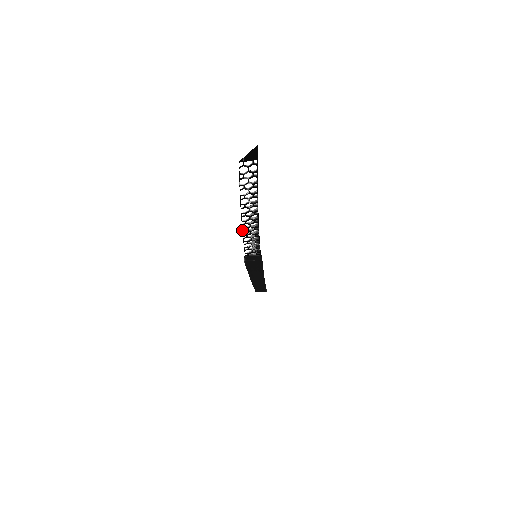
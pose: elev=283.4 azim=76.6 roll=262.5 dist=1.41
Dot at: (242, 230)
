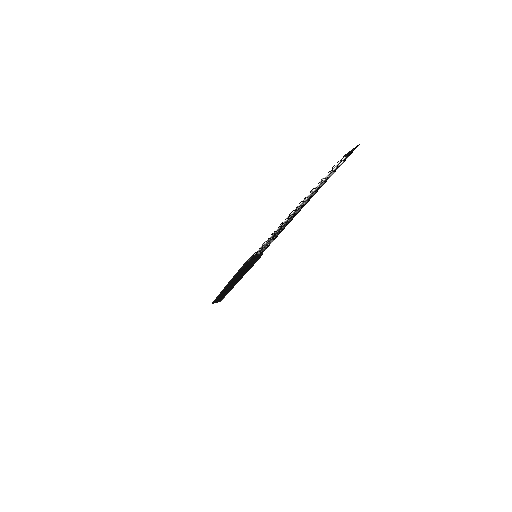
Dot at: (279, 226)
